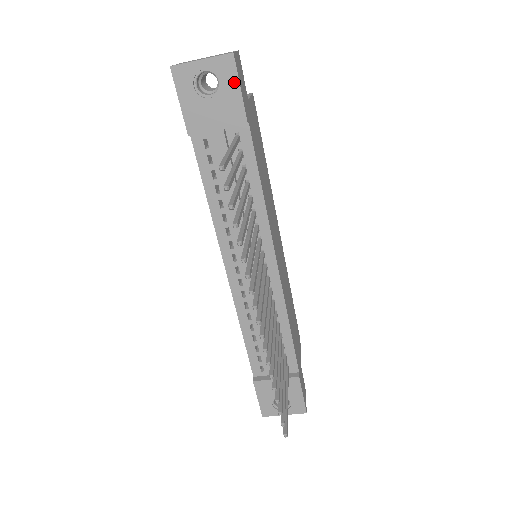
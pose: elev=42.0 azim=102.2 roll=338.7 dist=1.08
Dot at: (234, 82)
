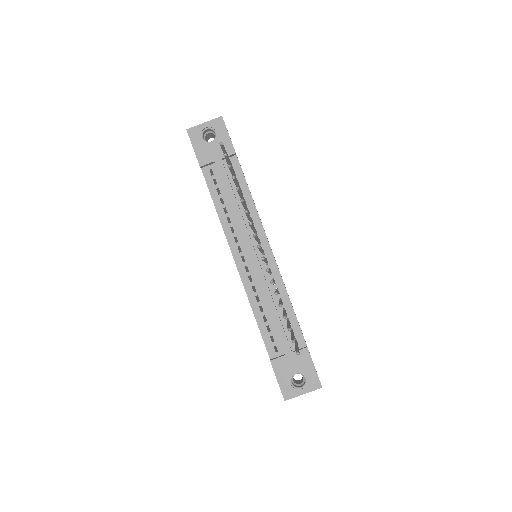
Dot at: (224, 131)
